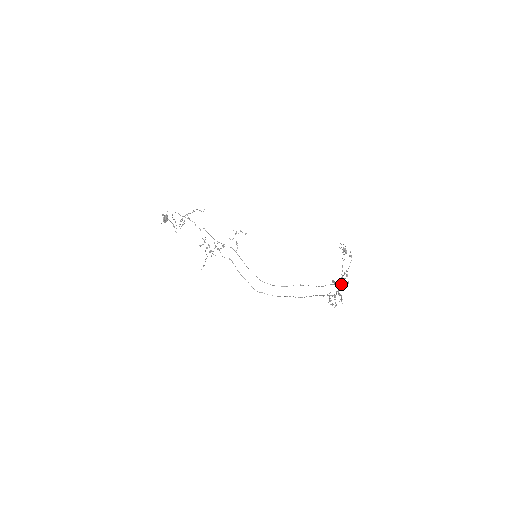
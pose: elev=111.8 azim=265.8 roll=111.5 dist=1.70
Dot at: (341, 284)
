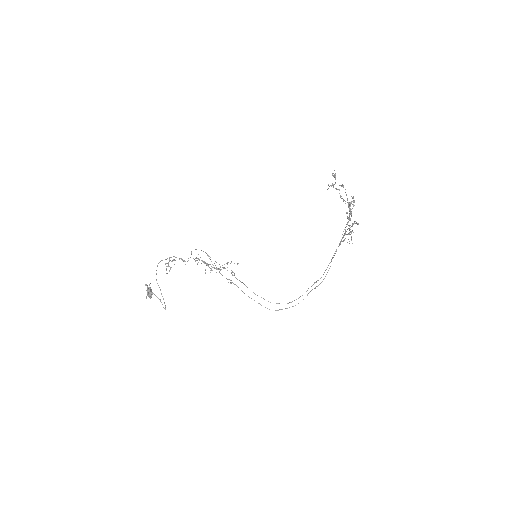
Dot at: occluded
